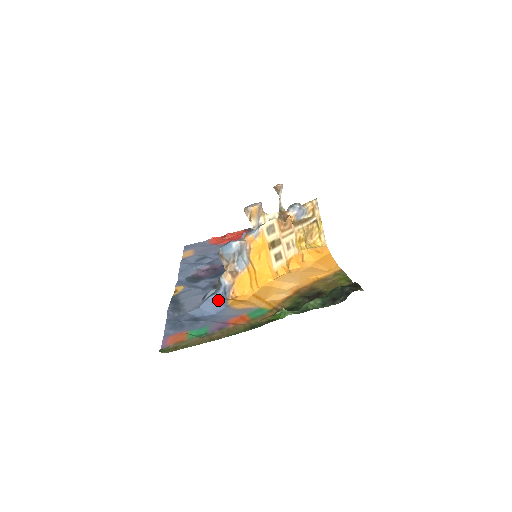
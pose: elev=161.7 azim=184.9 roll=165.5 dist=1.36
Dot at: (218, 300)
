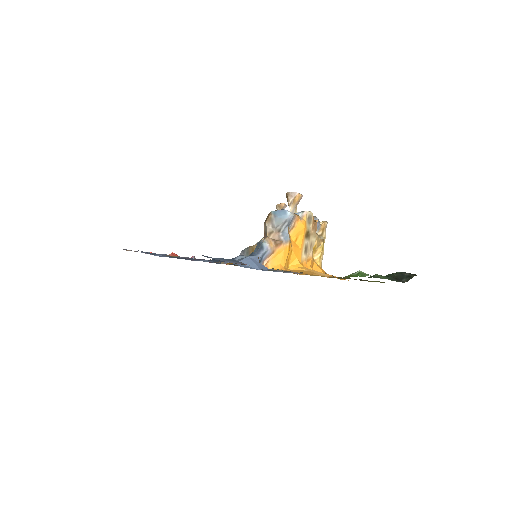
Dot at: (259, 261)
